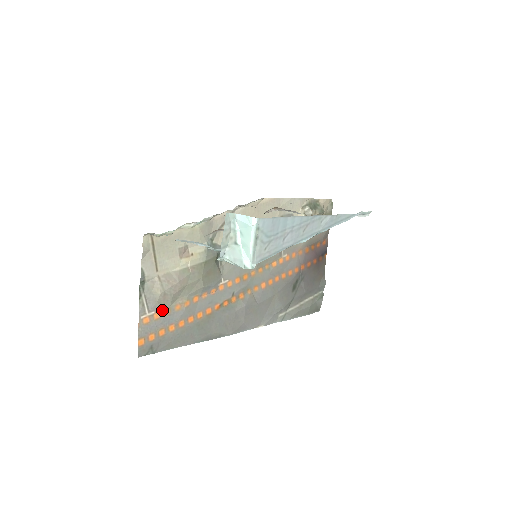
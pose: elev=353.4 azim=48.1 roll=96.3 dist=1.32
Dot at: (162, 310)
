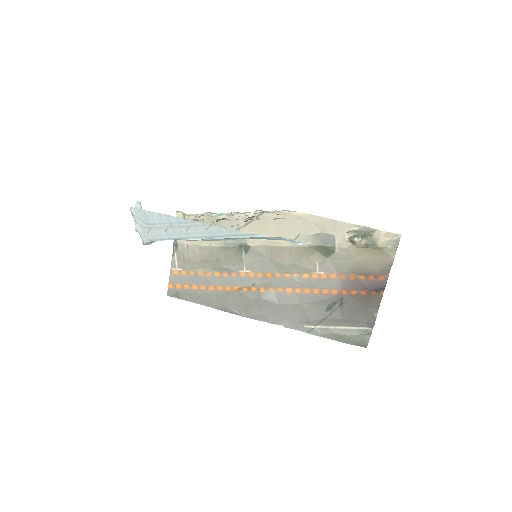
Dot at: (188, 270)
